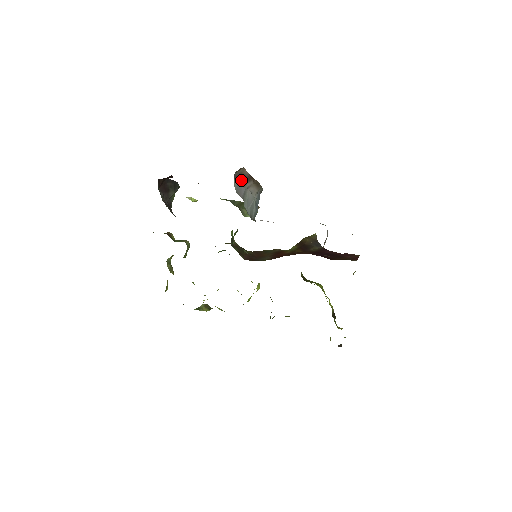
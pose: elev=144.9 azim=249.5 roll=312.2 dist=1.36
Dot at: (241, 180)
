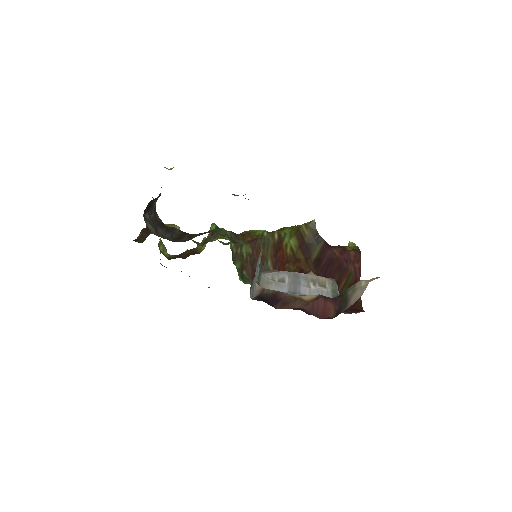
Dot at: (254, 277)
